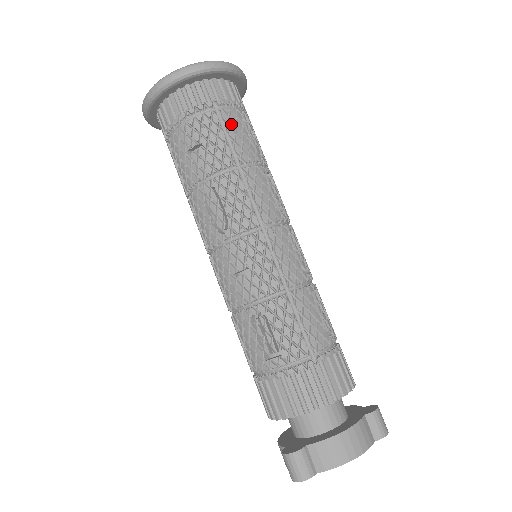
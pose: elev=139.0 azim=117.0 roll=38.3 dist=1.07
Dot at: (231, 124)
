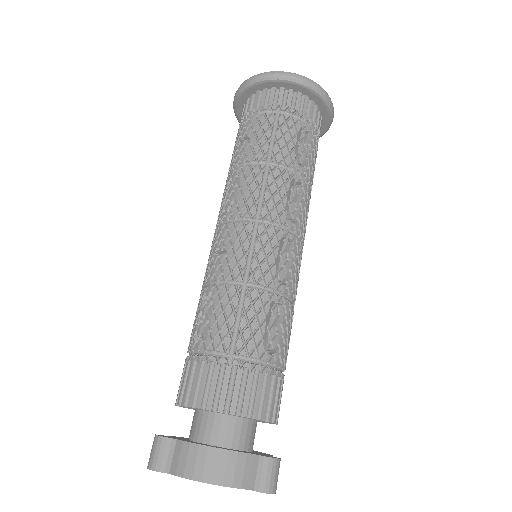
Dot at: (283, 128)
